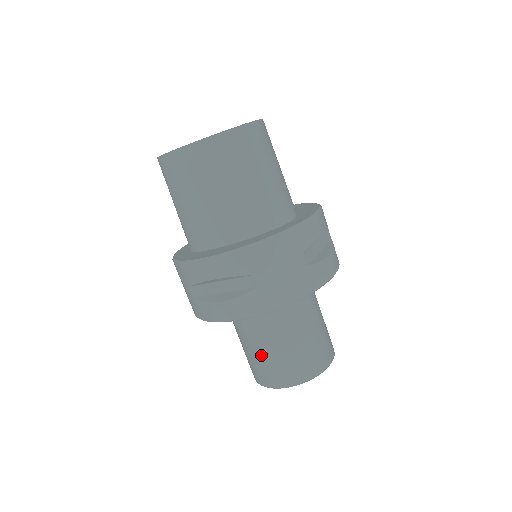
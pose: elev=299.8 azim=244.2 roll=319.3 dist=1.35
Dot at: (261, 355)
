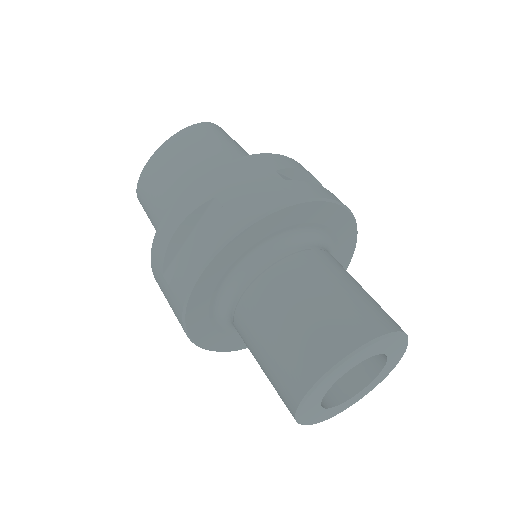
Dot at: (275, 339)
